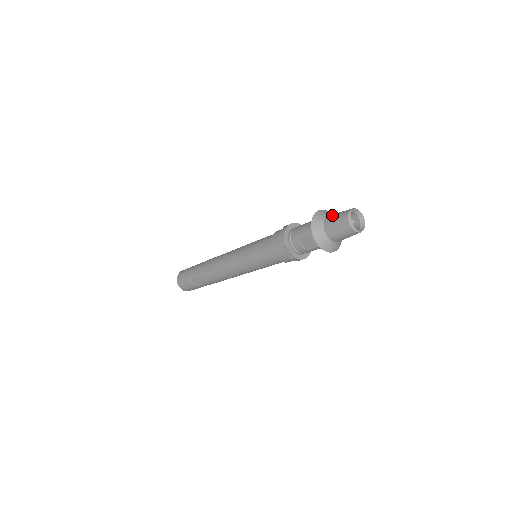
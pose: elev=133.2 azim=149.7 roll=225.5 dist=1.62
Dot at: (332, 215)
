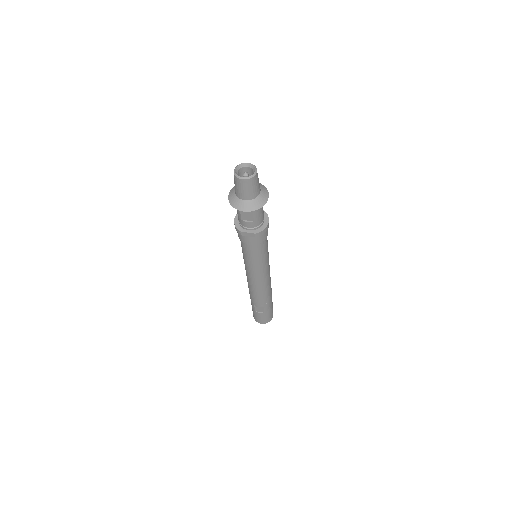
Dot at: occluded
